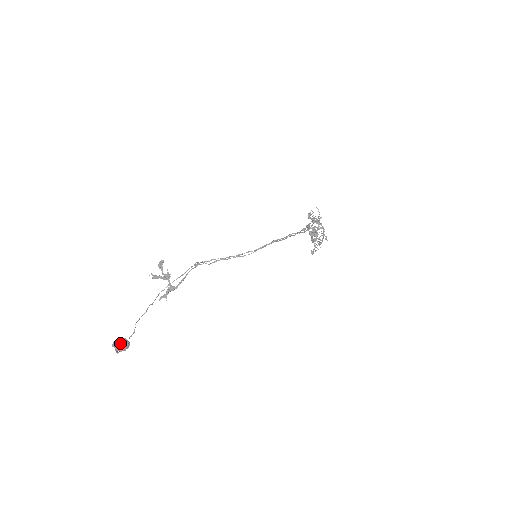
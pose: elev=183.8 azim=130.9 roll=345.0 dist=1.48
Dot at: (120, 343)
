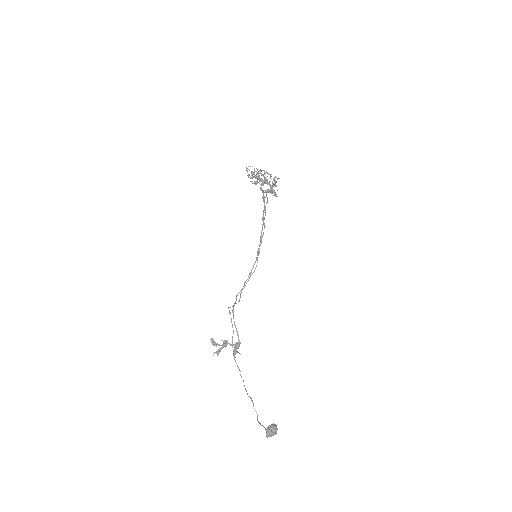
Dot at: (271, 433)
